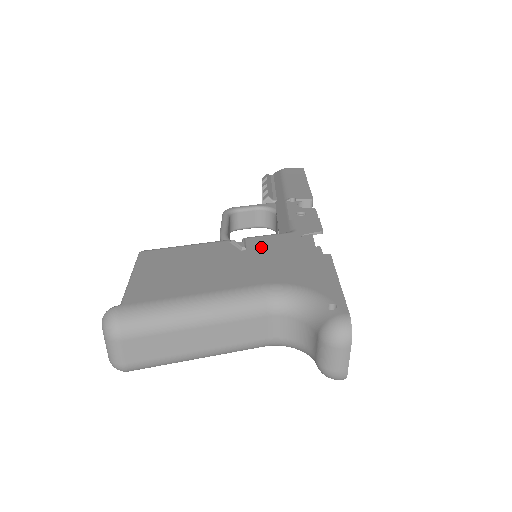
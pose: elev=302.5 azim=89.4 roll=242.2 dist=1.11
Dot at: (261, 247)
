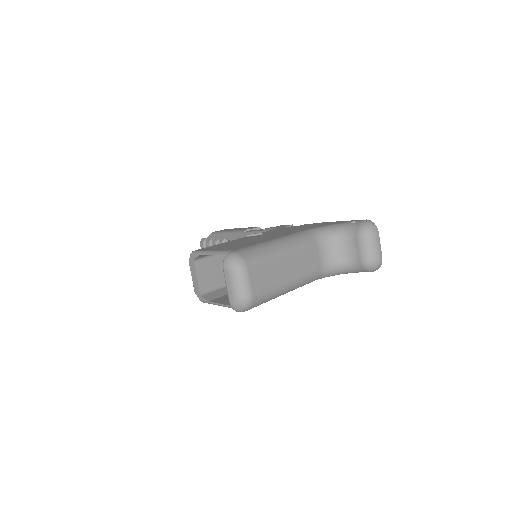
Dot at: (271, 232)
